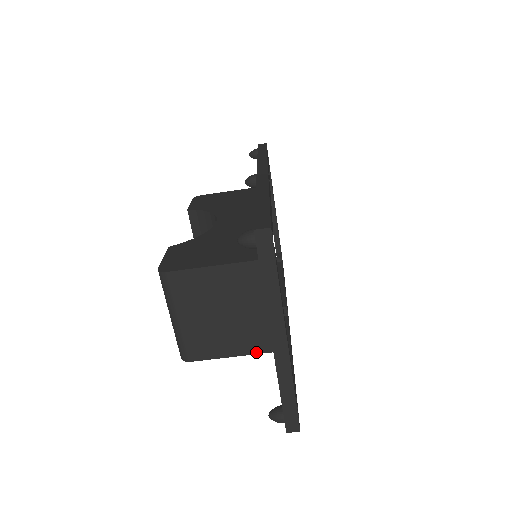
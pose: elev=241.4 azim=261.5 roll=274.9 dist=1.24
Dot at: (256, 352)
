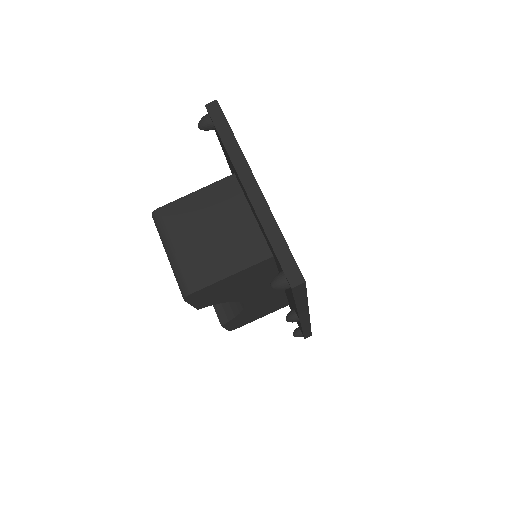
Dot at: (253, 263)
